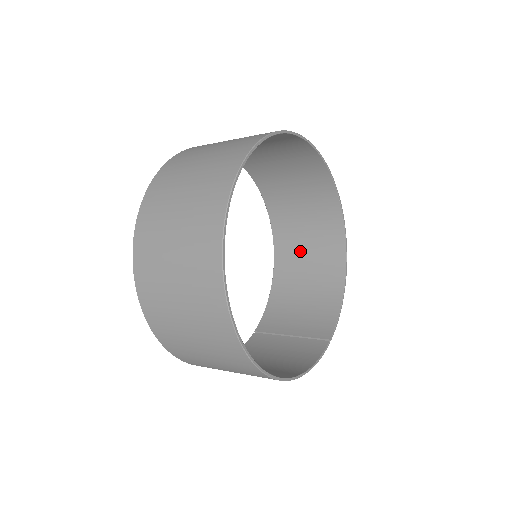
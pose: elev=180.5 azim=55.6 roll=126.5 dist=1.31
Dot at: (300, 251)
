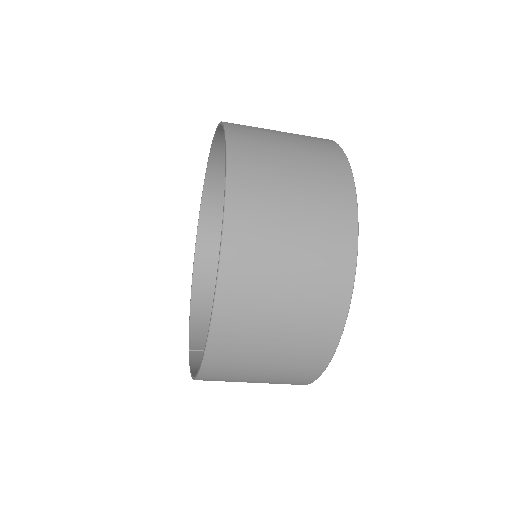
Dot at: occluded
